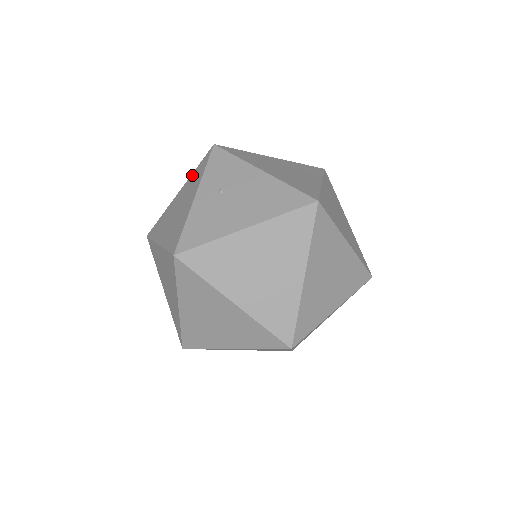
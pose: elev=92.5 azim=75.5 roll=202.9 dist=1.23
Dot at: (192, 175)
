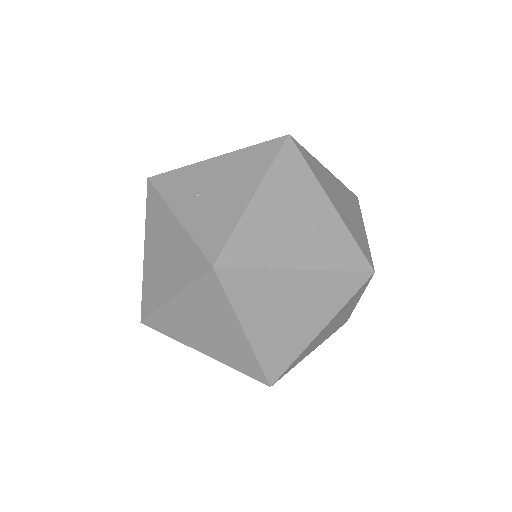
Dot at: (147, 221)
